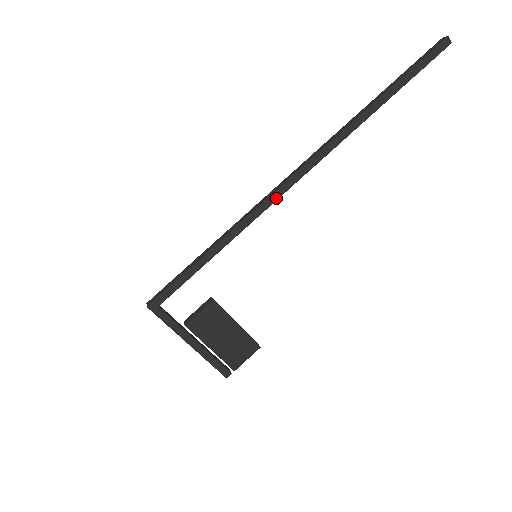
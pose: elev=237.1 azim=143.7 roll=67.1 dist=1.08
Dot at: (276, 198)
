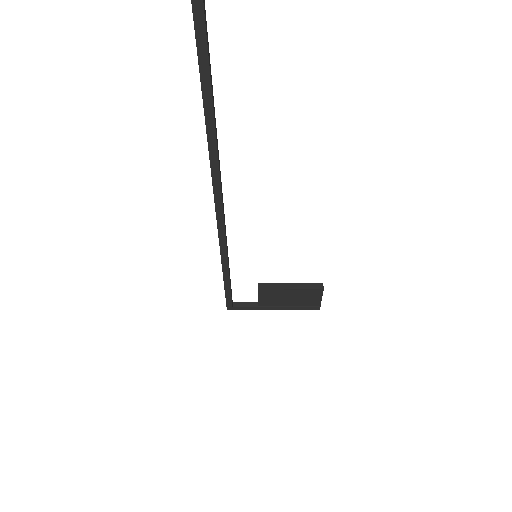
Dot at: (223, 228)
